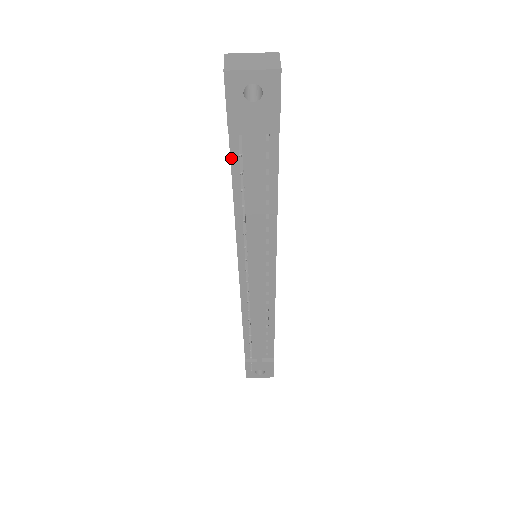
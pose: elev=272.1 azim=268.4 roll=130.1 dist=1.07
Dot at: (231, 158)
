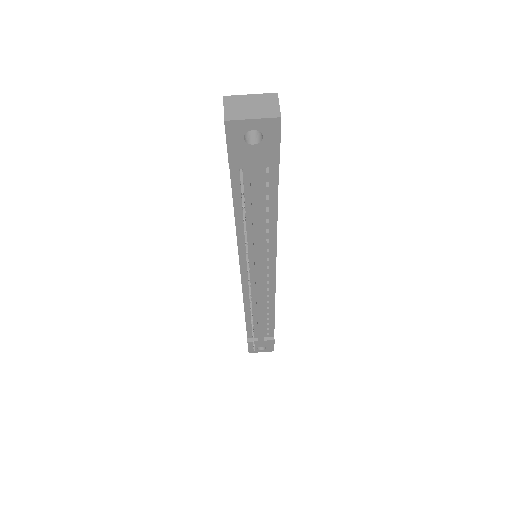
Dot at: (232, 188)
